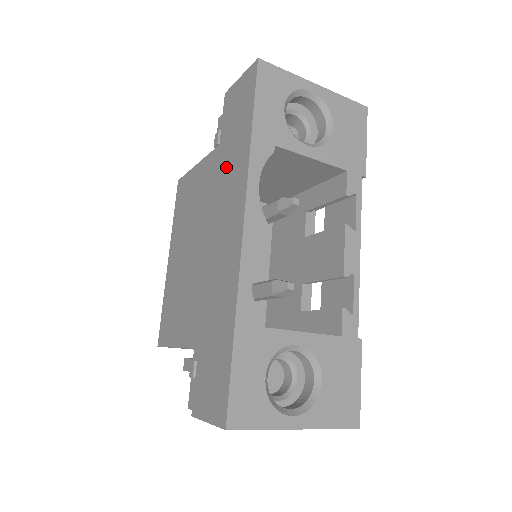
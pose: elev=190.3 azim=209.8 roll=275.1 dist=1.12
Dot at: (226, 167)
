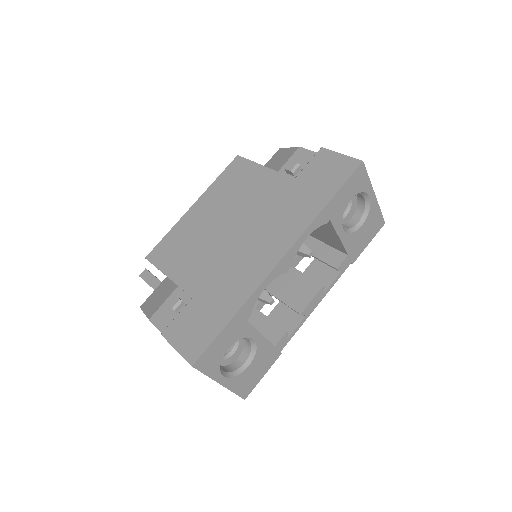
Dot at: (291, 202)
